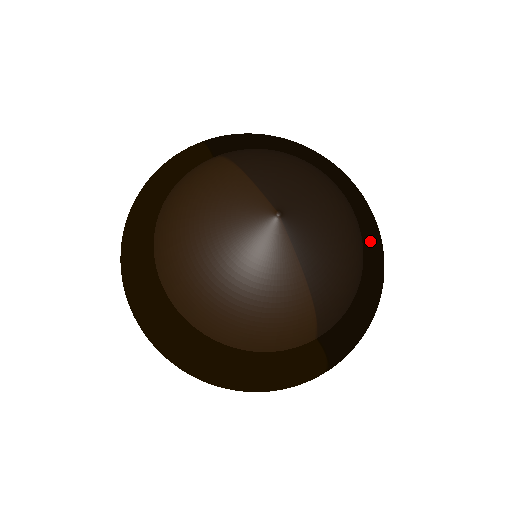
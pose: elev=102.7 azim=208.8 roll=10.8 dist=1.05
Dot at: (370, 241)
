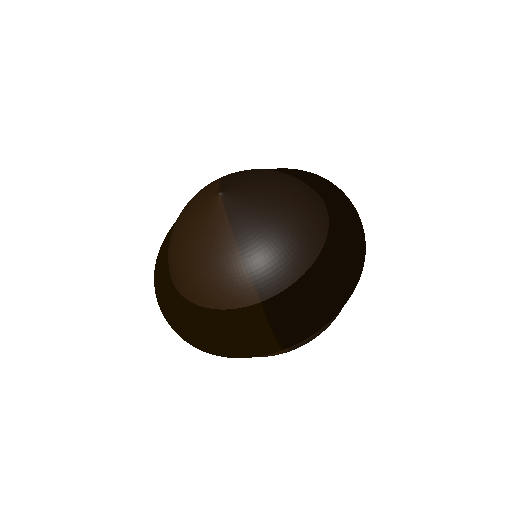
Dot at: (335, 228)
